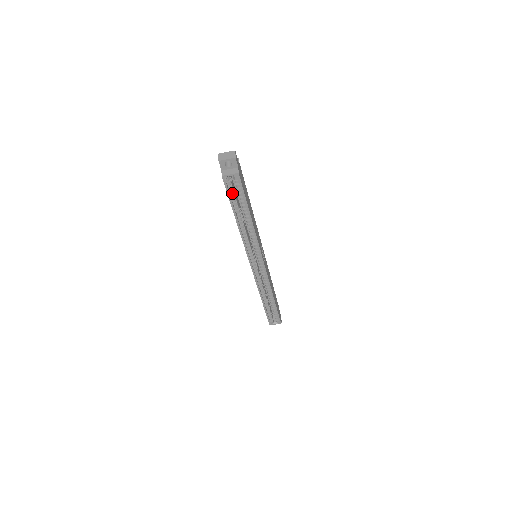
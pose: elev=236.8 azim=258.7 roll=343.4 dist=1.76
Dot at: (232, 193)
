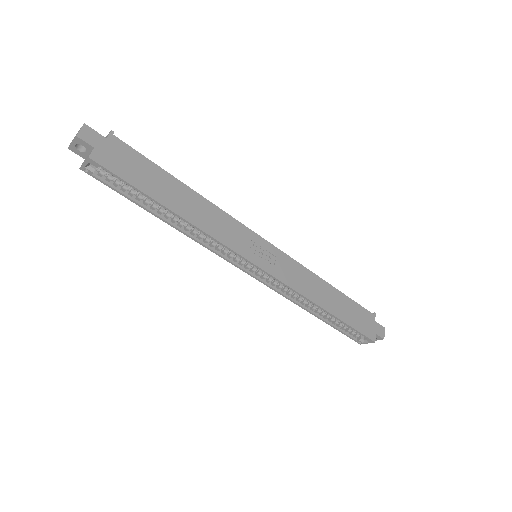
Dot at: (121, 185)
